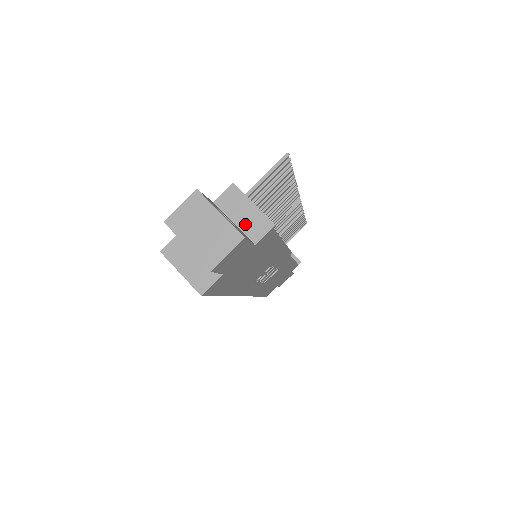
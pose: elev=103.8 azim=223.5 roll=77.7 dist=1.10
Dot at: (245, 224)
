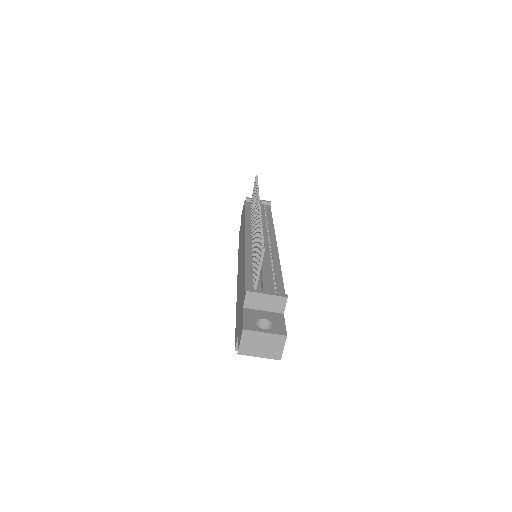
Dot at: (270, 307)
